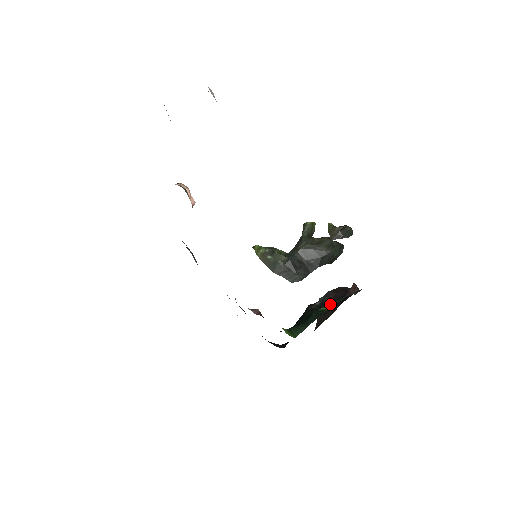
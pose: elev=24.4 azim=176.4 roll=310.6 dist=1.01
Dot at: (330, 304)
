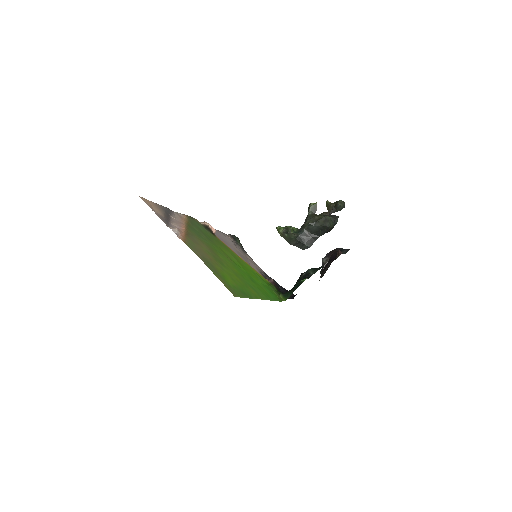
Dot at: (310, 275)
